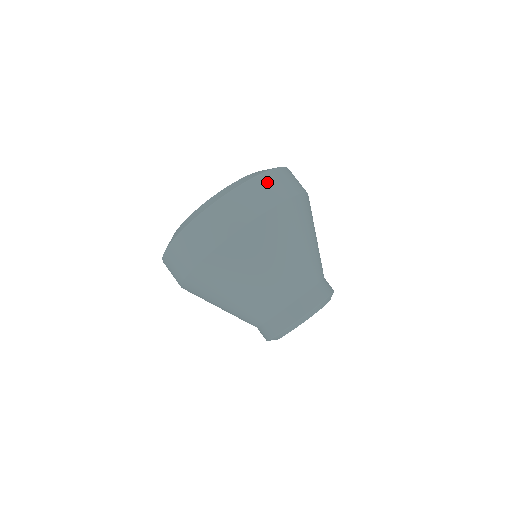
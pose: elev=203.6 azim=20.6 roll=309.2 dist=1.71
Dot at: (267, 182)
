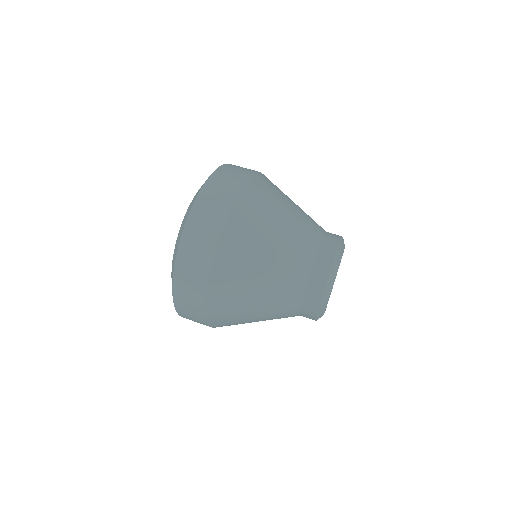
Dot at: (224, 173)
